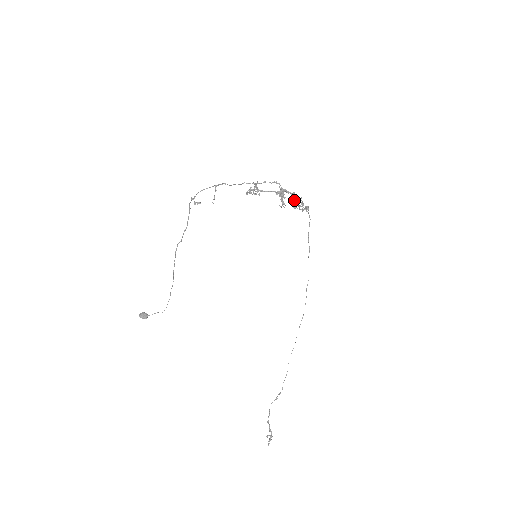
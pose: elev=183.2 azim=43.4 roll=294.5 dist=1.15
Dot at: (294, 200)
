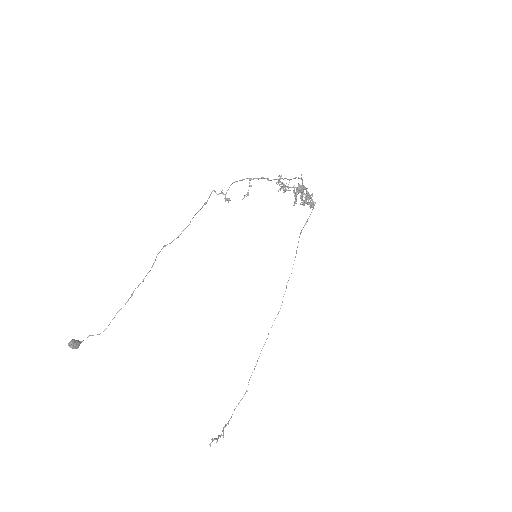
Dot at: (309, 197)
